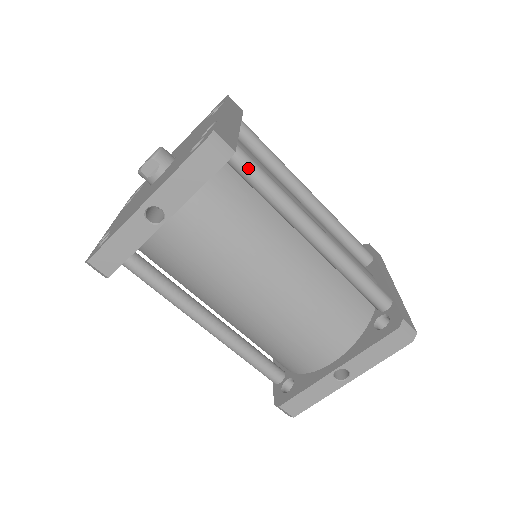
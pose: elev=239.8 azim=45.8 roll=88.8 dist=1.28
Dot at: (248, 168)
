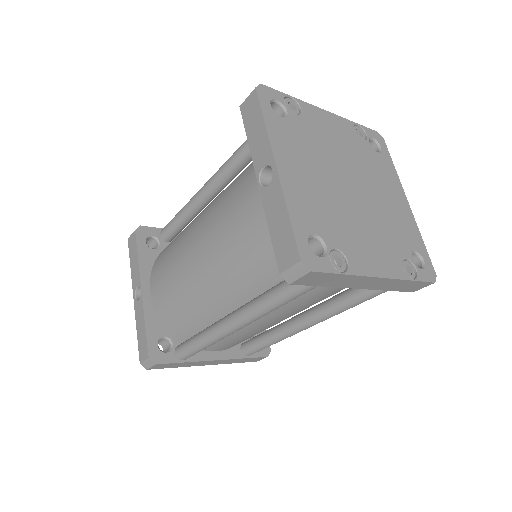
Dot at: (167, 226)
